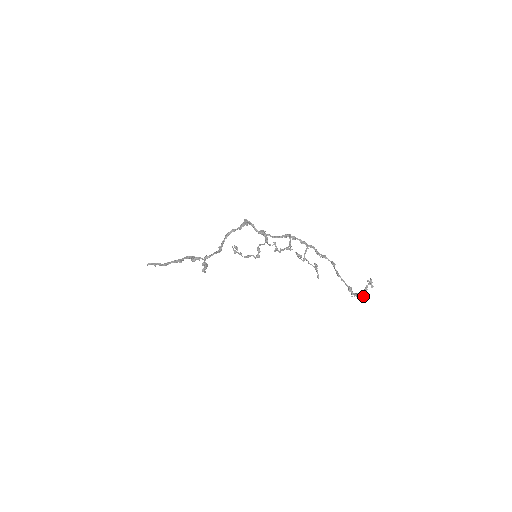
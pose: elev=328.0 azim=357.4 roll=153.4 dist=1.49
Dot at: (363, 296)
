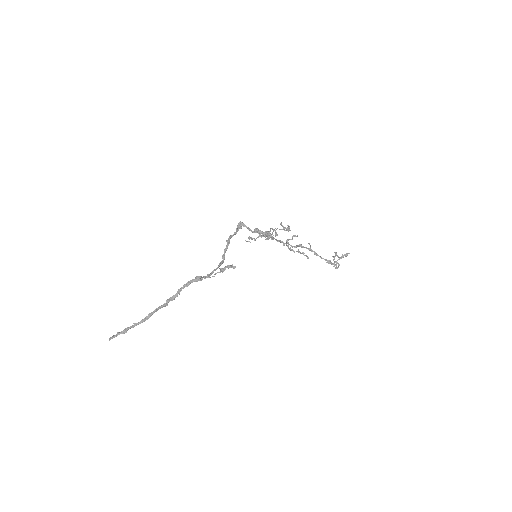
Dot at: (338, 266)
